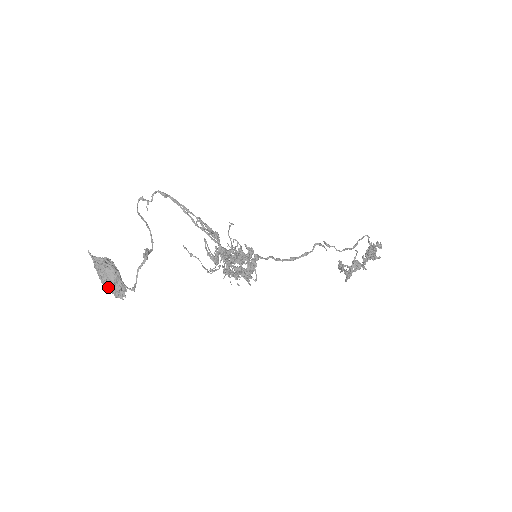
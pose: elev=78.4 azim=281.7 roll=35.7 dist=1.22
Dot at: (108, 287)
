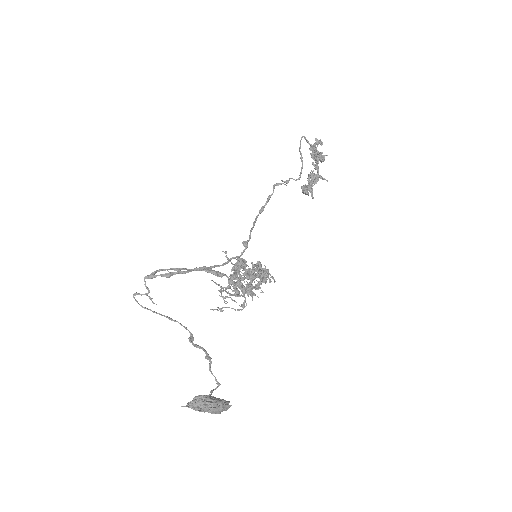
Dot at: (216, 413)
